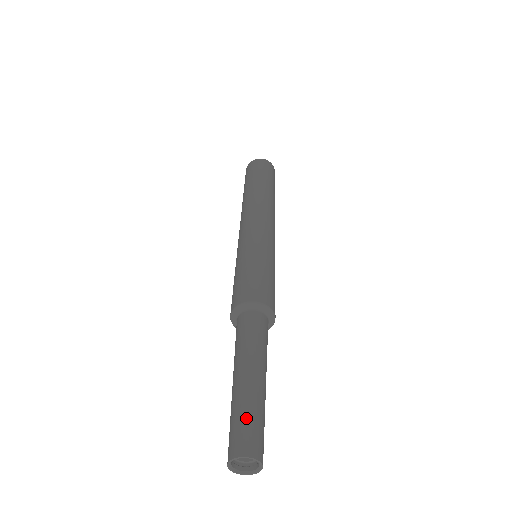
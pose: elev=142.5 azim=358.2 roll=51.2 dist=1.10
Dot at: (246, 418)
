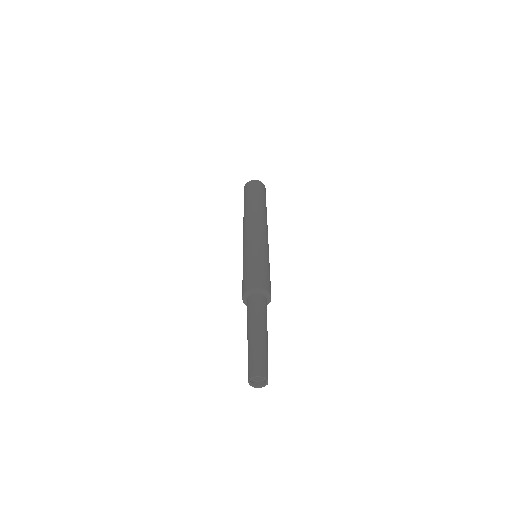
Dot at: (262, 357)
